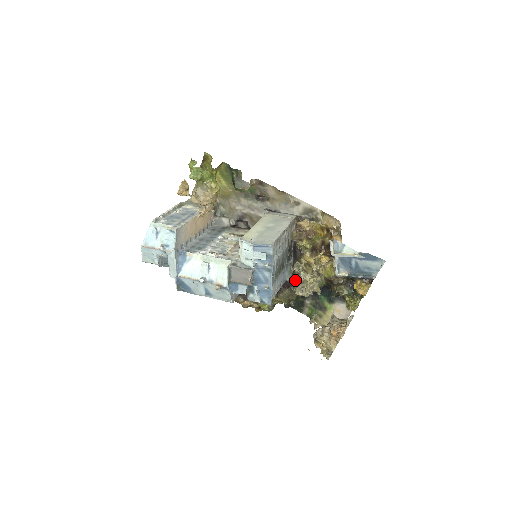
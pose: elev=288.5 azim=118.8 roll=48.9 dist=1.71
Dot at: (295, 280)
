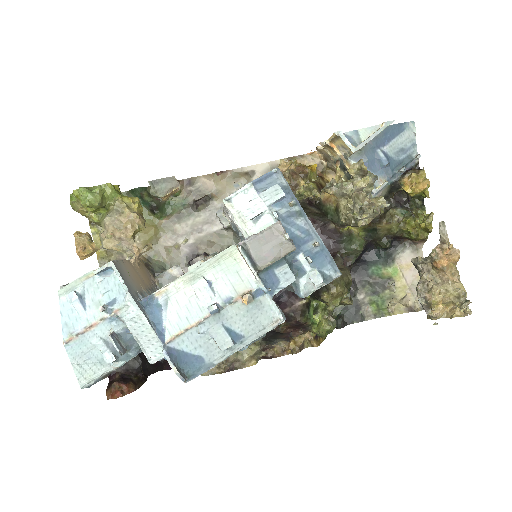
Dot at: (341, 210)
